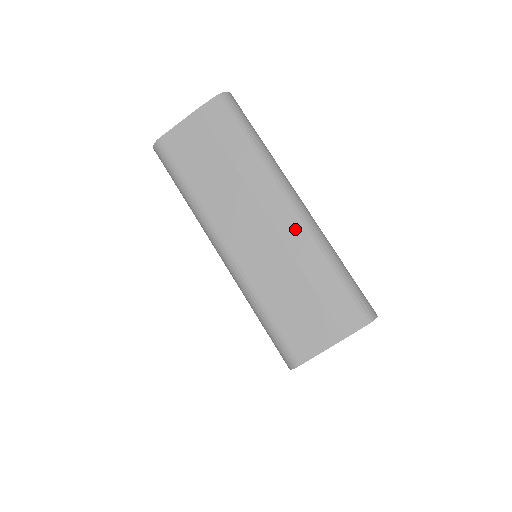
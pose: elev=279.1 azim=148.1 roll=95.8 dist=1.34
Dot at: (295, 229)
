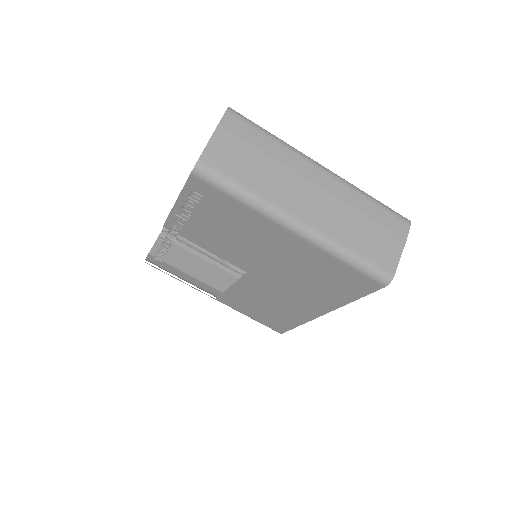
Dot at: (337, 185)
